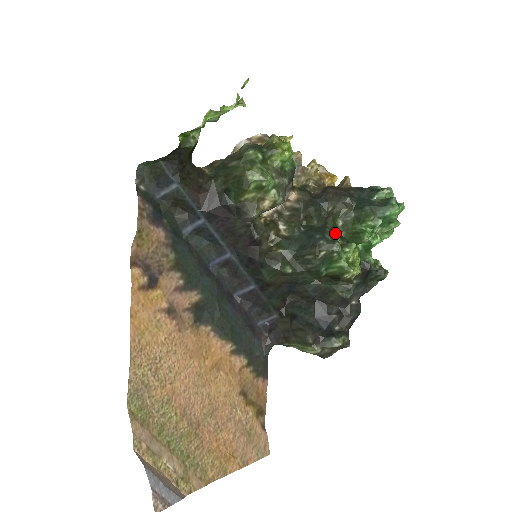
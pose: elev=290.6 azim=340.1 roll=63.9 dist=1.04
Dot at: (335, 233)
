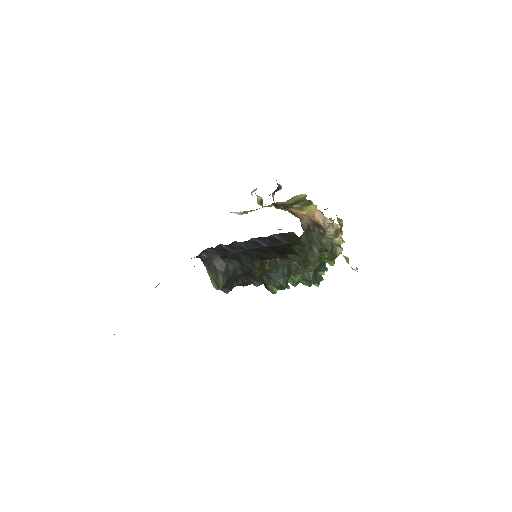
Dot at: occluded
